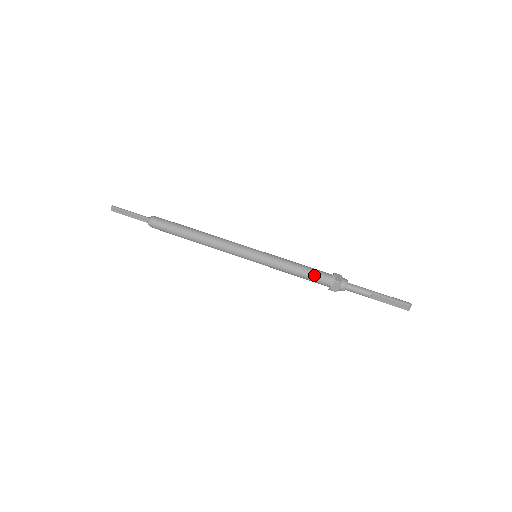
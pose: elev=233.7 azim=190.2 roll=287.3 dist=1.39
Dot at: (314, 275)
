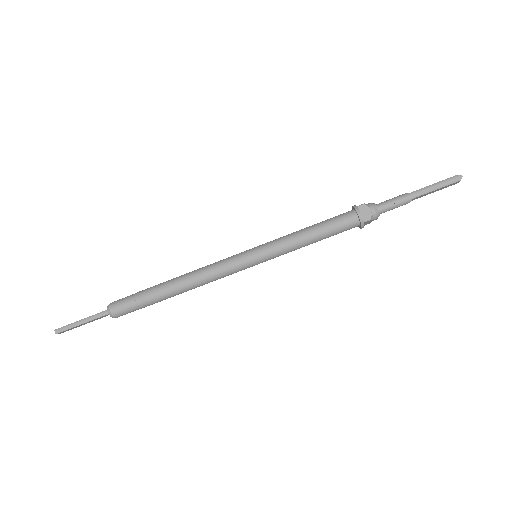
Dot at: (337, 231)
